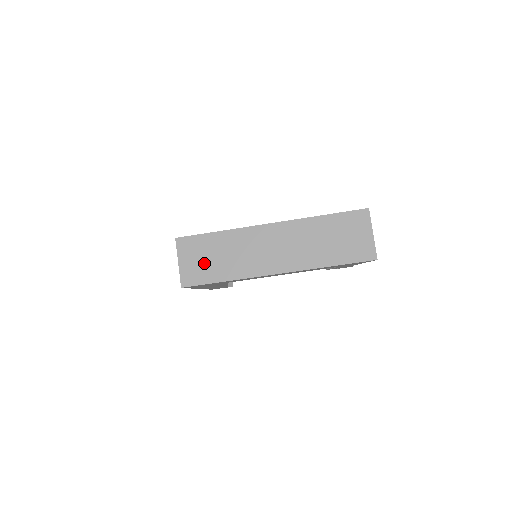
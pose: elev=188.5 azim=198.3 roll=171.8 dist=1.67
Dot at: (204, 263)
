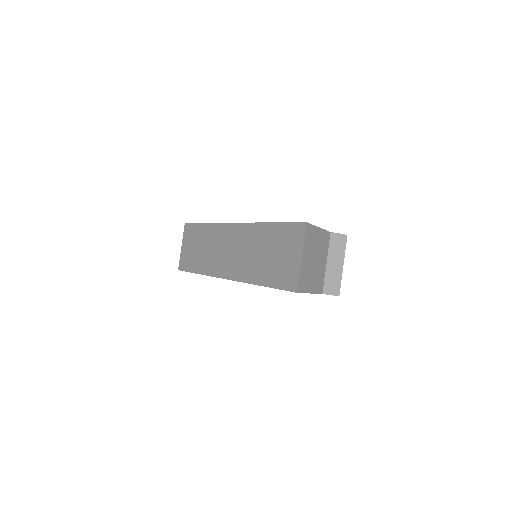
Dot at: (192, 252)
